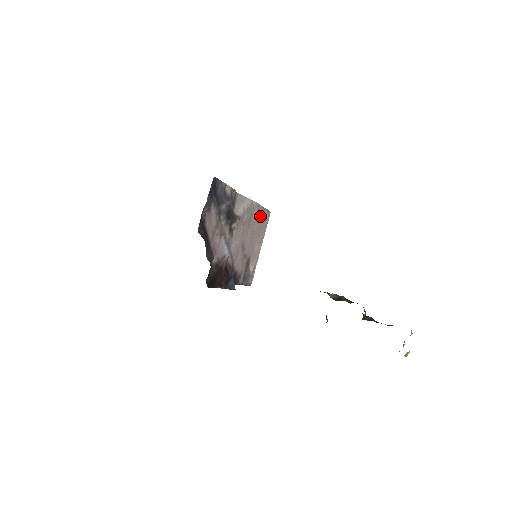
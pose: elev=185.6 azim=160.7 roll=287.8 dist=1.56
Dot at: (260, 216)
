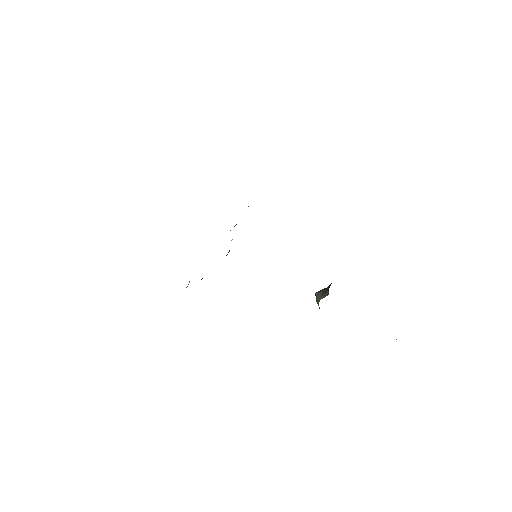
Dot at: occluded
